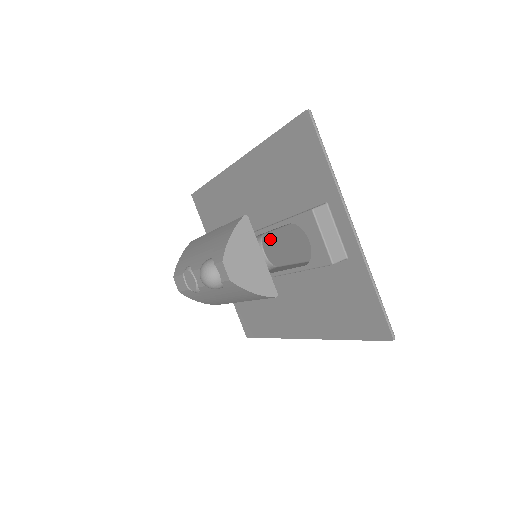
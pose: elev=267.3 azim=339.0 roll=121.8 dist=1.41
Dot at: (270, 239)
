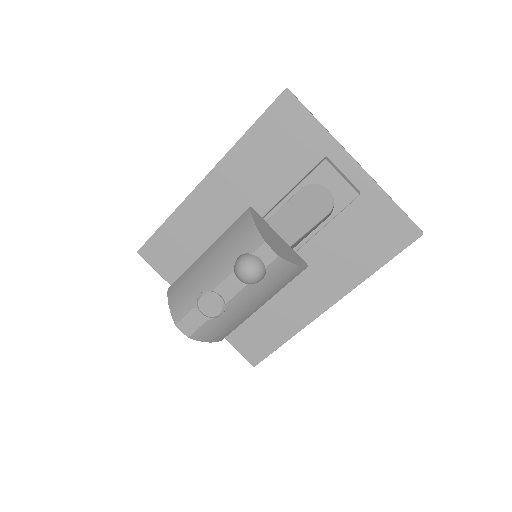
Dot at: occluded
